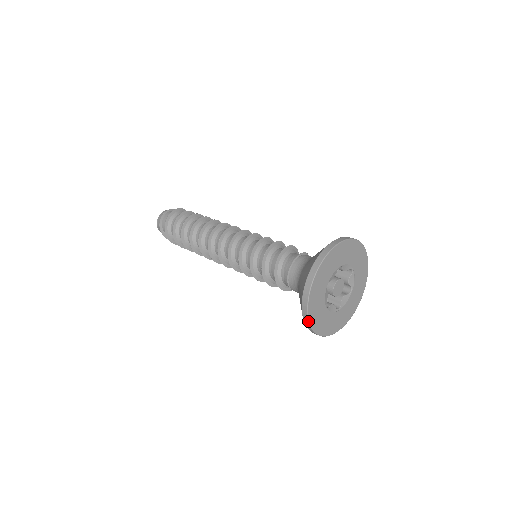
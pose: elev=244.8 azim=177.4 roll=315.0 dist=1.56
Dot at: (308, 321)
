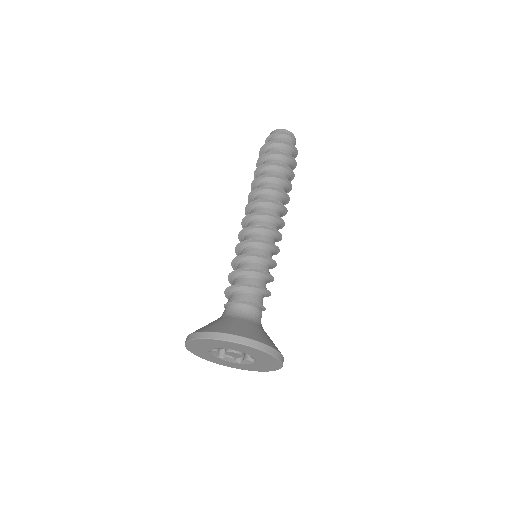
Dot at: (195, 354)
